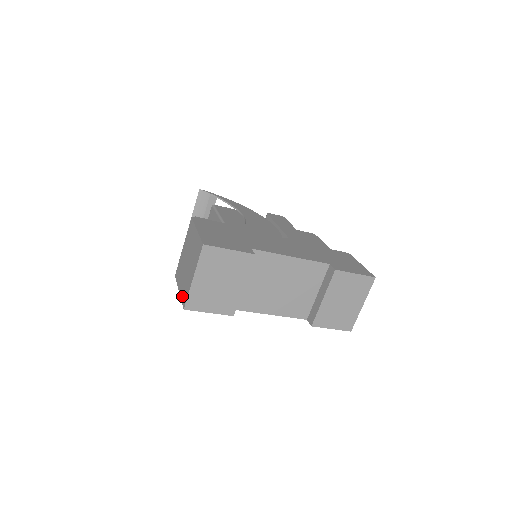
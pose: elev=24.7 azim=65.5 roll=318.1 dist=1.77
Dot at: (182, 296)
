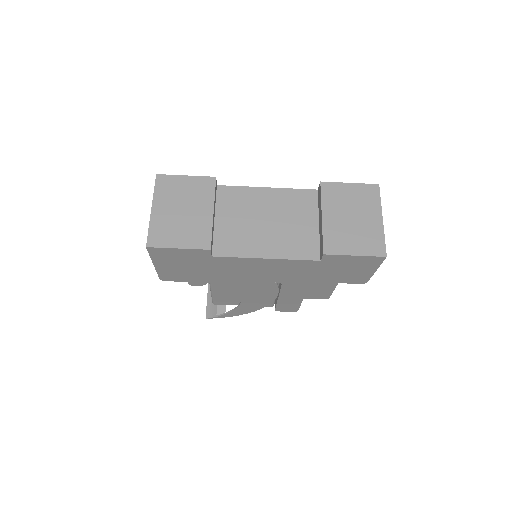
Dot at: occluded
